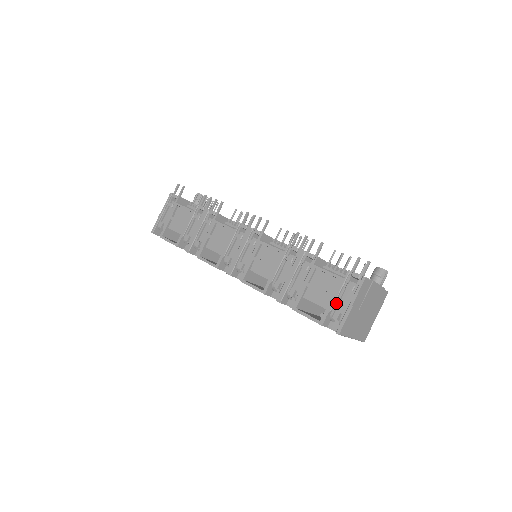
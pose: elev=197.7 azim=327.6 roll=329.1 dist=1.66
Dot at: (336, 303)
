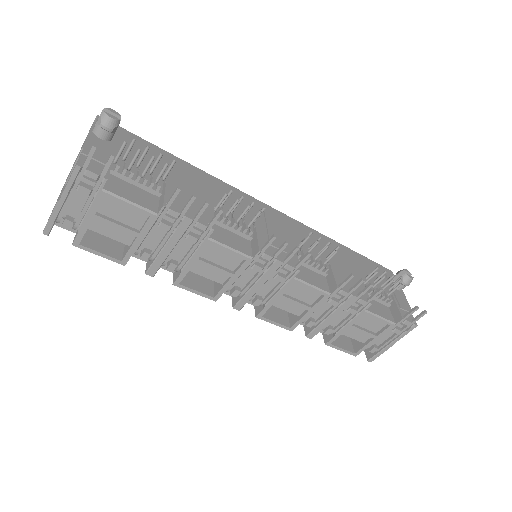
Dot at: (377, 341)
